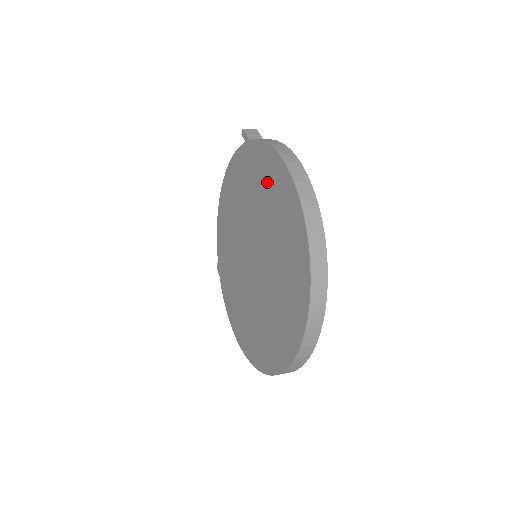
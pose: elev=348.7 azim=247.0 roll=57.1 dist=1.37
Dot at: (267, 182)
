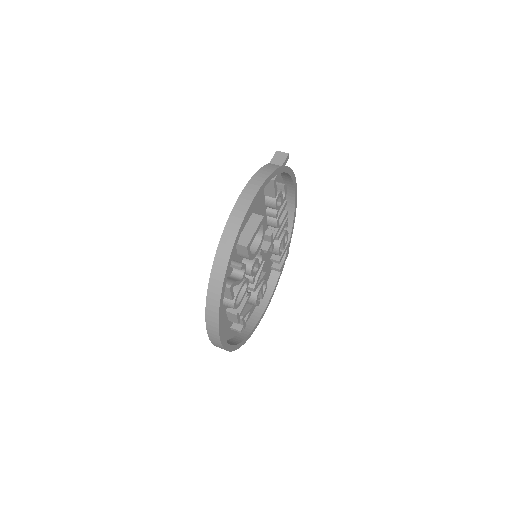
Dot at: occluded
